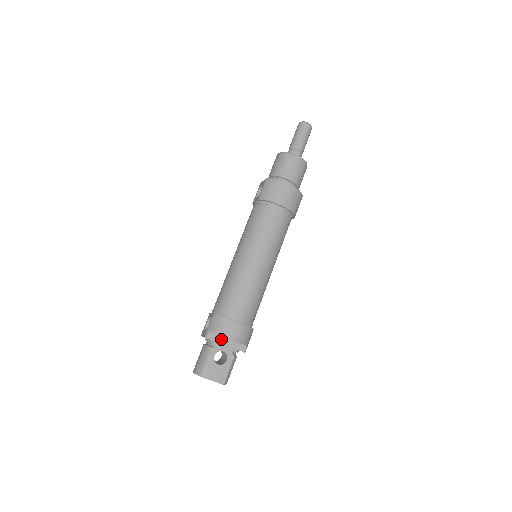
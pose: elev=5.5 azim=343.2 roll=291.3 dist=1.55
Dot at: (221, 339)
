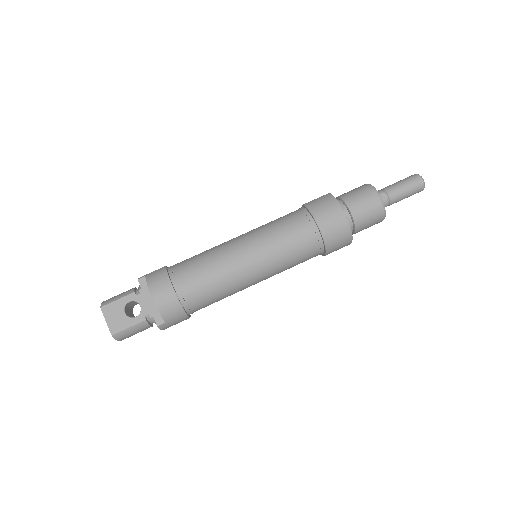
Dot at: (149, 293)
